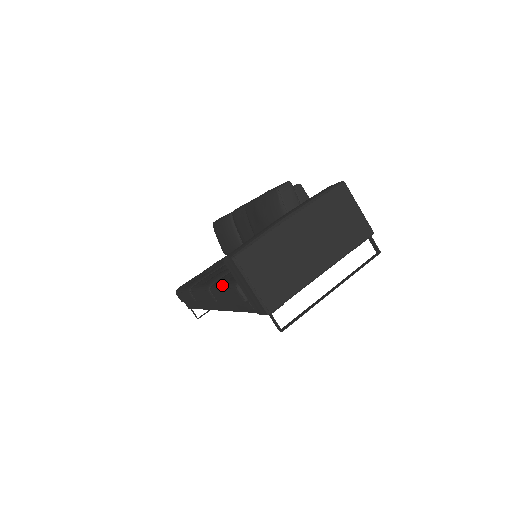
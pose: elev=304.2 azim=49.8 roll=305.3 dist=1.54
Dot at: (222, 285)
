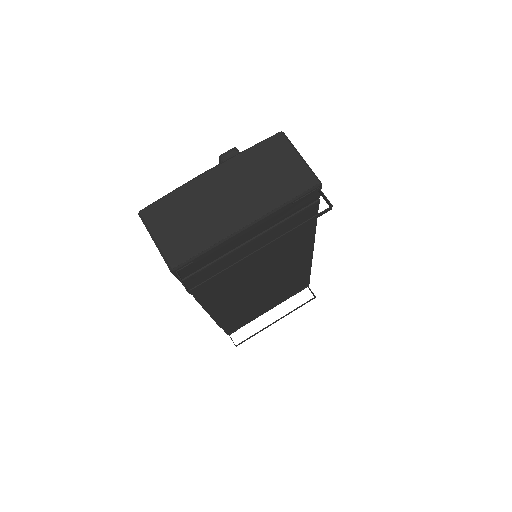
Dot at: occluded
